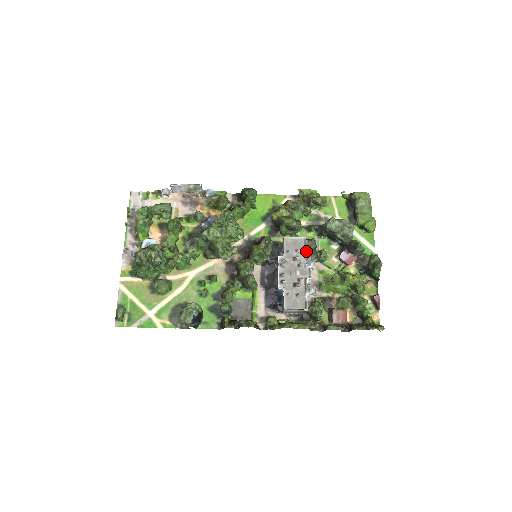
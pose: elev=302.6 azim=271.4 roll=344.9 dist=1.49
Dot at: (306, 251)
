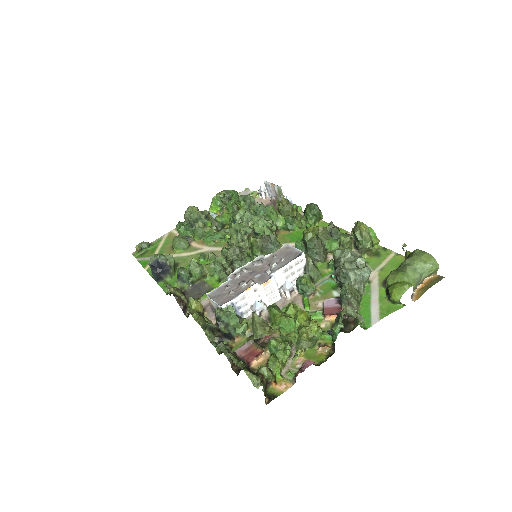
Dot at: (288, 263)
